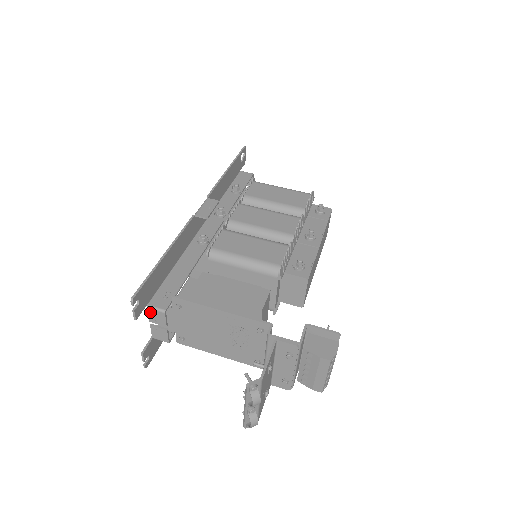
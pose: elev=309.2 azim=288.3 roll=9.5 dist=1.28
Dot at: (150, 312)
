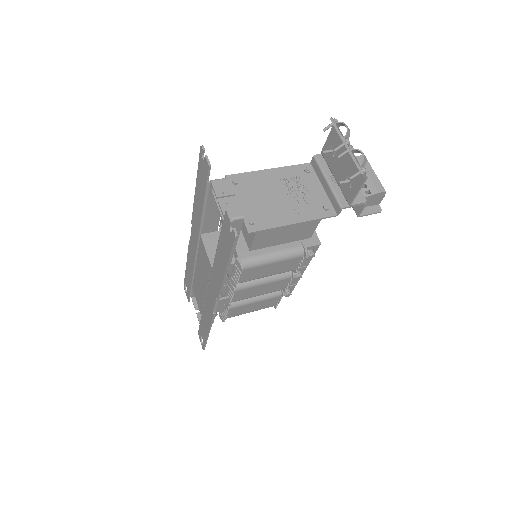
Dot at: (214, 185)
